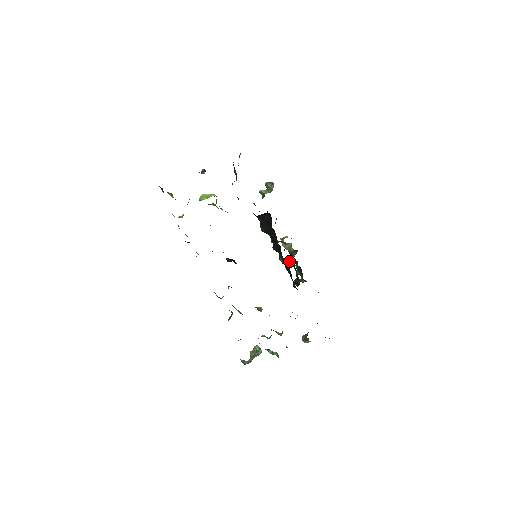
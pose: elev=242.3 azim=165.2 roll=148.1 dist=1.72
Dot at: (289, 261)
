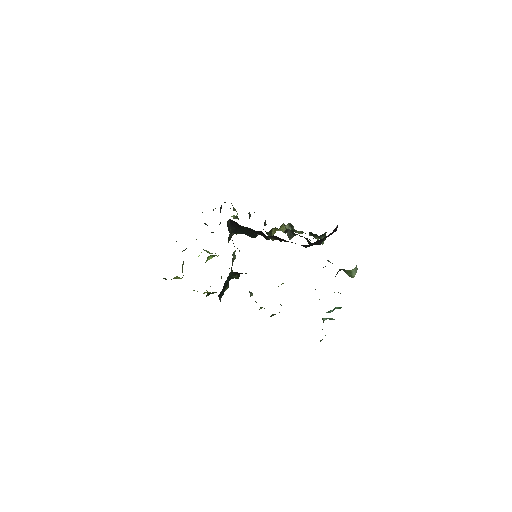
Dot at: (290, 236)
